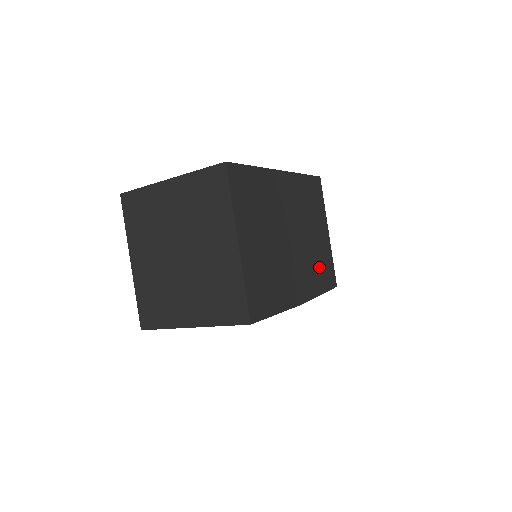
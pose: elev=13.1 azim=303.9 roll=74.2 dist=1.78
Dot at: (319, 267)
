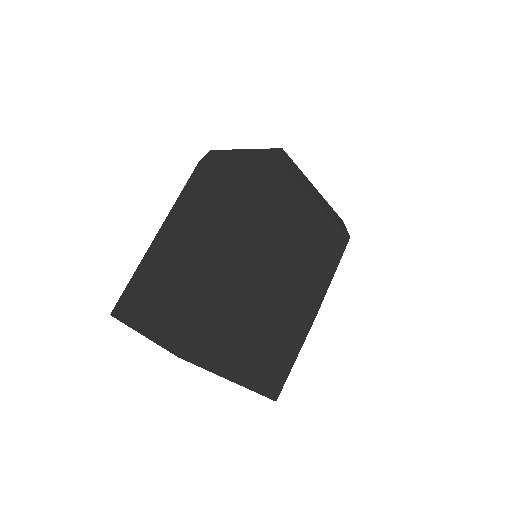
Dot at: (321, 258)
